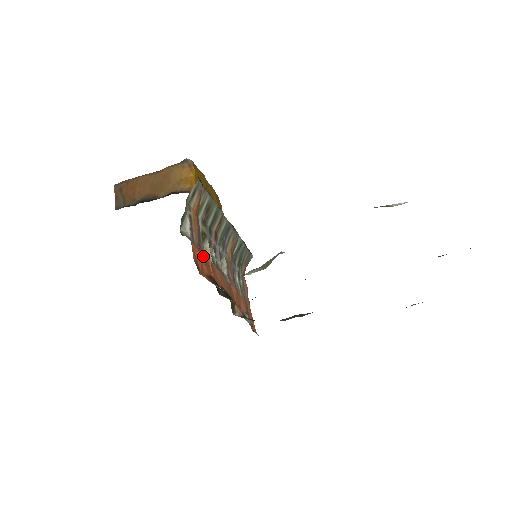
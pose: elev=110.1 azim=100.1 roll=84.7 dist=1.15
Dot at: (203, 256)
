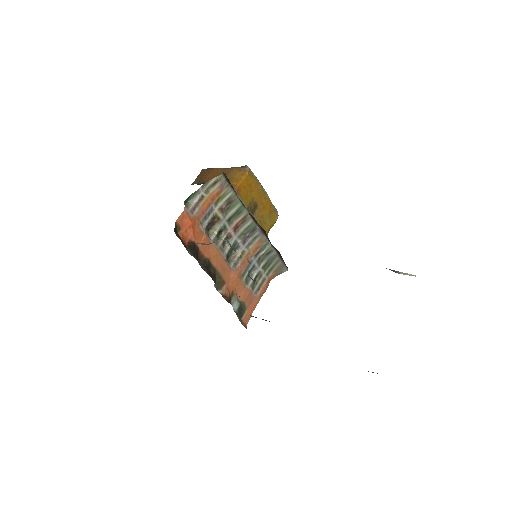
Dot at: (197, 227)
